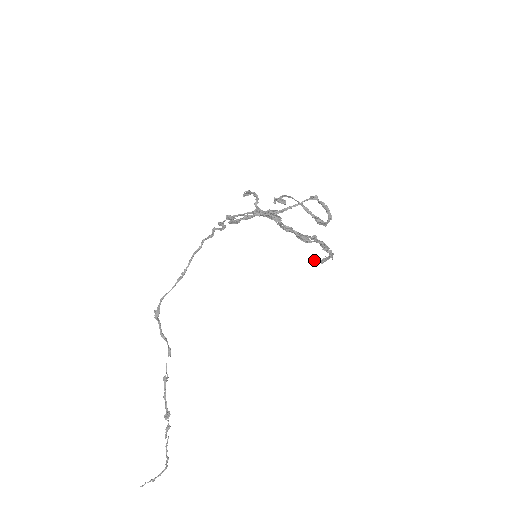
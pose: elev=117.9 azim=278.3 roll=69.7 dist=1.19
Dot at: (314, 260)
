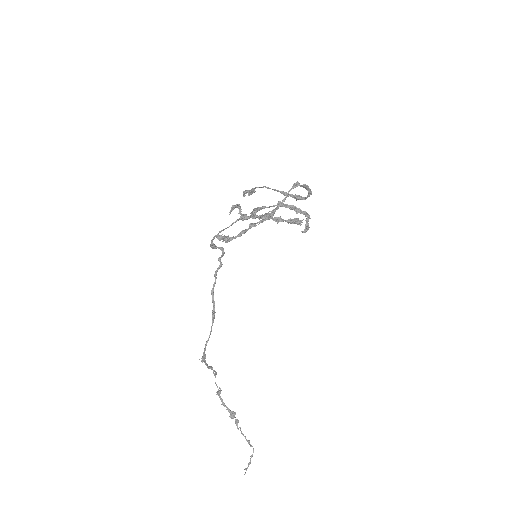
Dot at: (304, 232)
